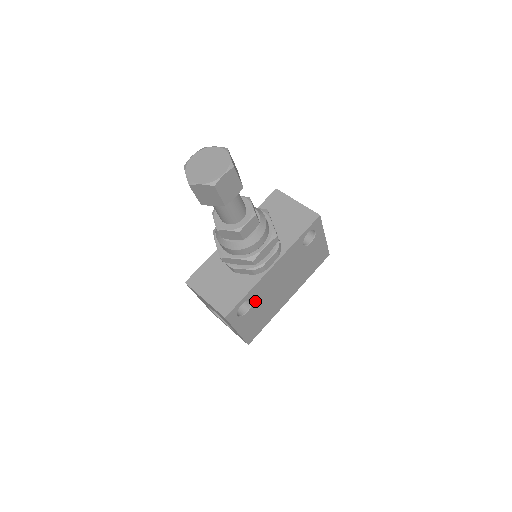
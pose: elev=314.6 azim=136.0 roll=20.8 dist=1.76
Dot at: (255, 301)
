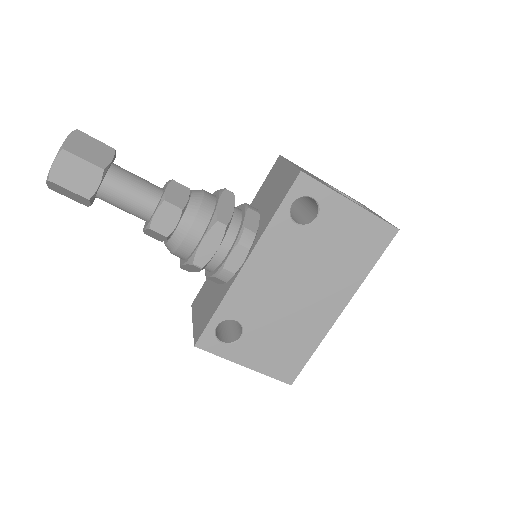
Dot at: (247, 320)
